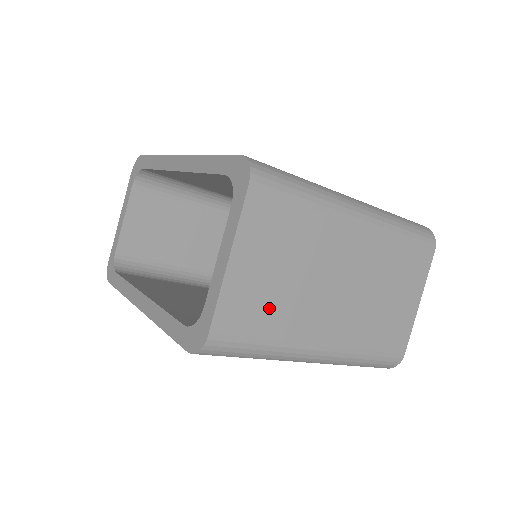
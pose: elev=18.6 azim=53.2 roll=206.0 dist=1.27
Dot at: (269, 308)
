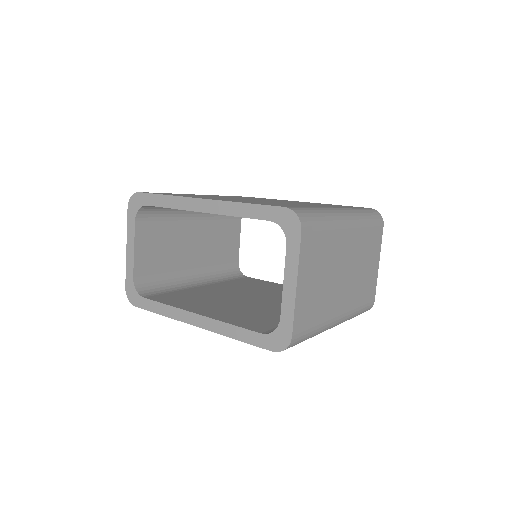
Dot at: (316, 305)
